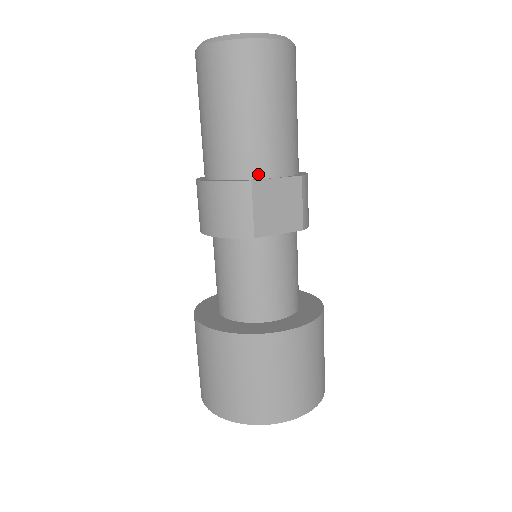
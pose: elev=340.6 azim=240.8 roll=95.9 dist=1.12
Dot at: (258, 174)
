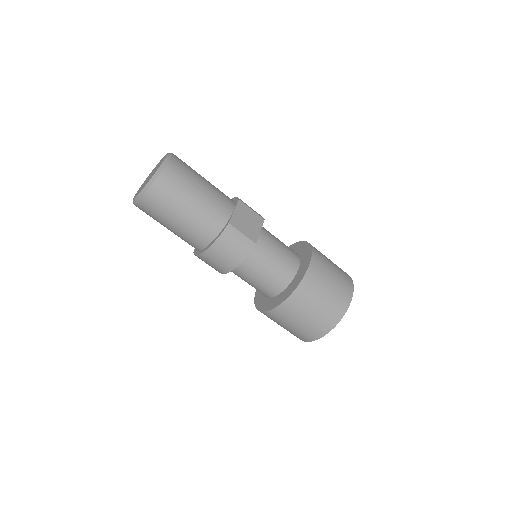
Dot at: (226, 218)
